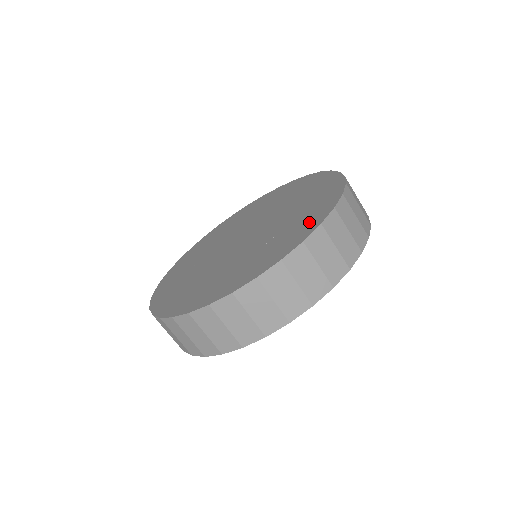
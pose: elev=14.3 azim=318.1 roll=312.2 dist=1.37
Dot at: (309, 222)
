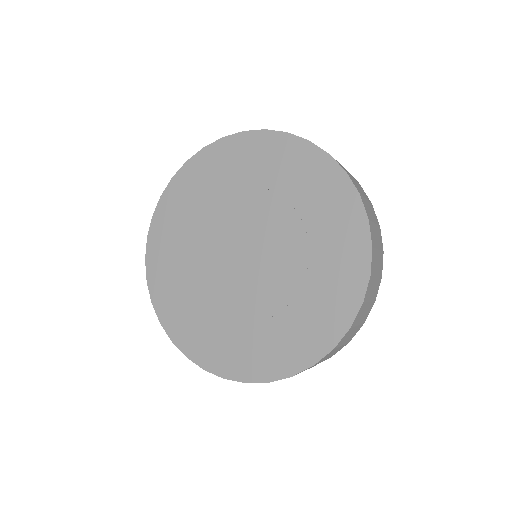
Dot at: (349, 265)
